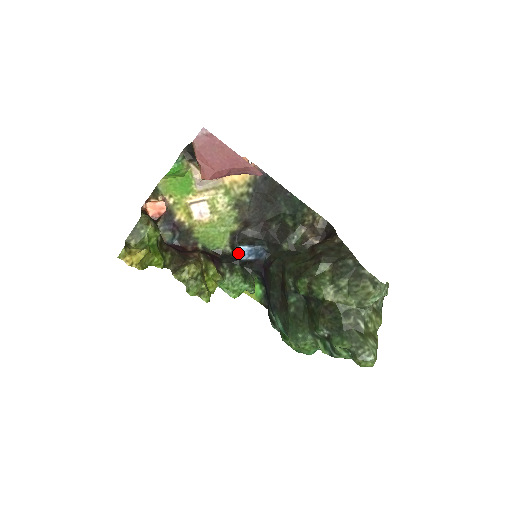
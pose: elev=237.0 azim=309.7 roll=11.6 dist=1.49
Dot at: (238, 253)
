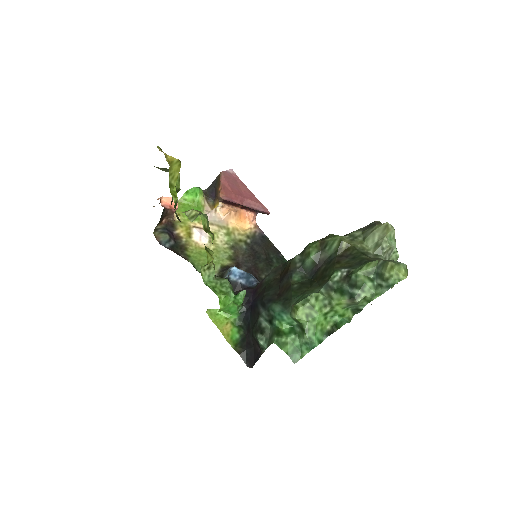
Dot at: (229, 273)
